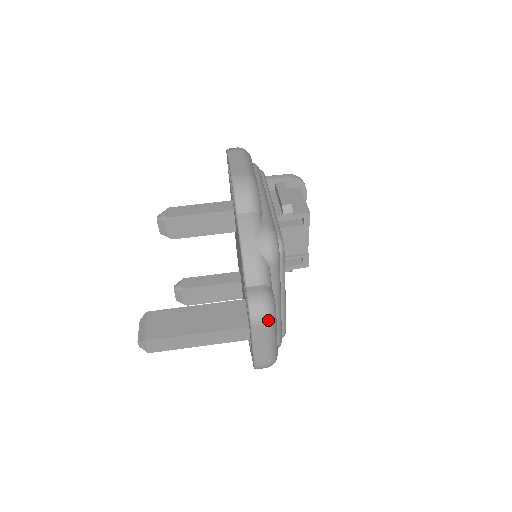
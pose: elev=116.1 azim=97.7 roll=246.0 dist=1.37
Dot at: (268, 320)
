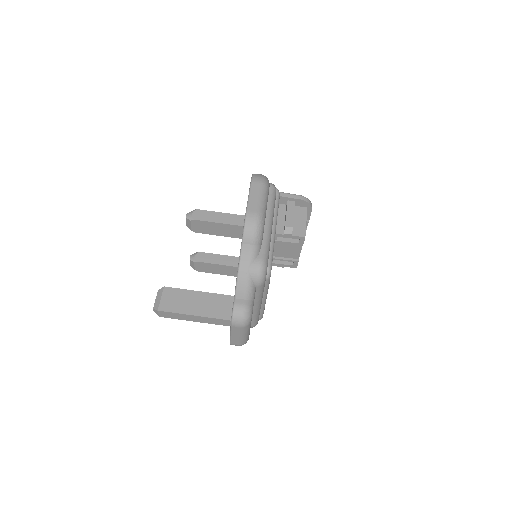
Dot at: (244, 325)
